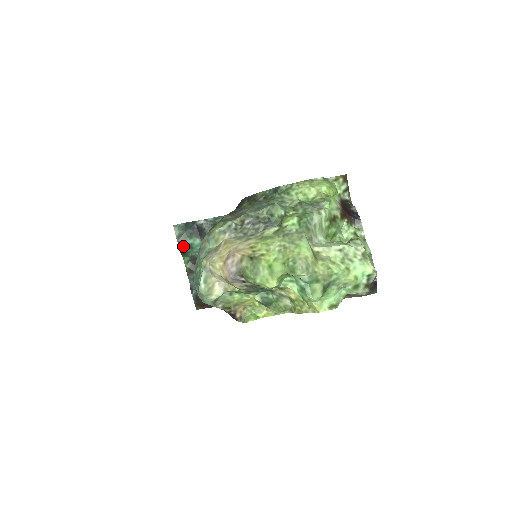
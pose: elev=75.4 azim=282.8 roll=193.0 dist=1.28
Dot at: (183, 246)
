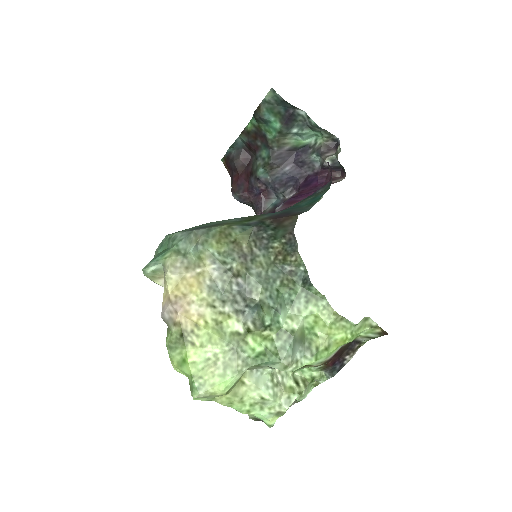
Dot at: (260, 114)
